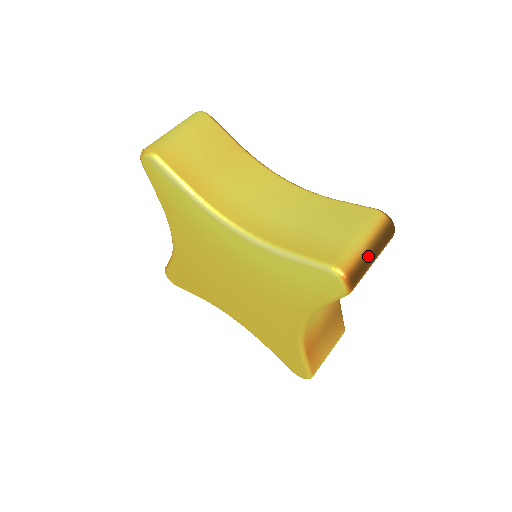
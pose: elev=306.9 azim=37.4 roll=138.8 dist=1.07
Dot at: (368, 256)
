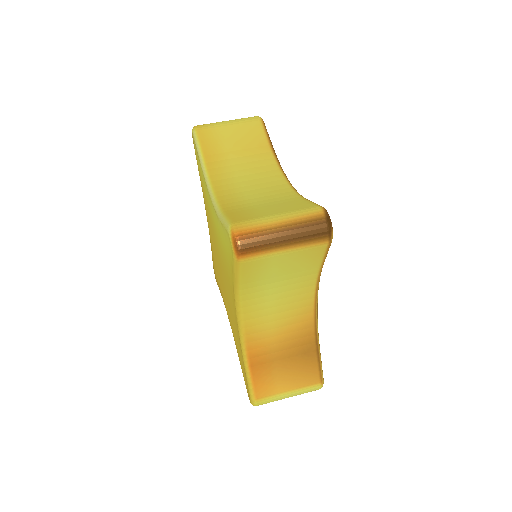
Dot at: (275, 234)
